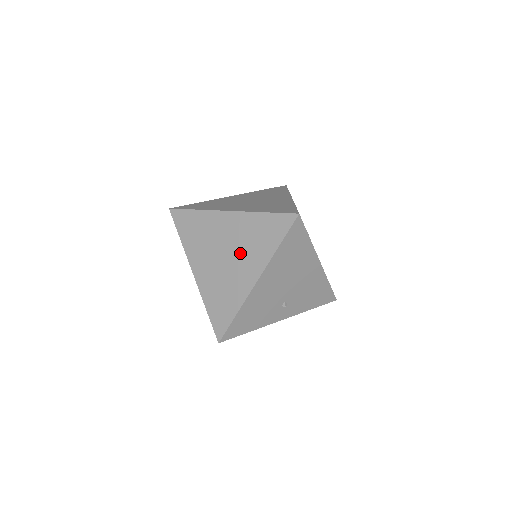
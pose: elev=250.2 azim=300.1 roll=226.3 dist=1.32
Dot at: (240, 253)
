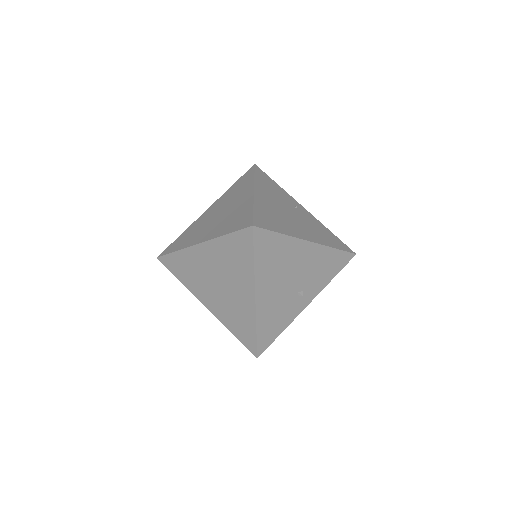
Dot at: (228, 278)
